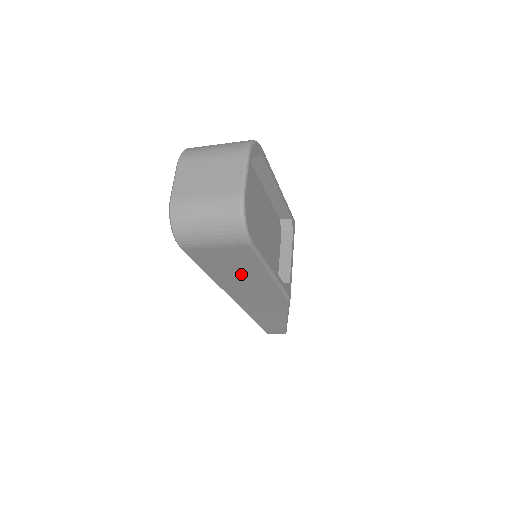
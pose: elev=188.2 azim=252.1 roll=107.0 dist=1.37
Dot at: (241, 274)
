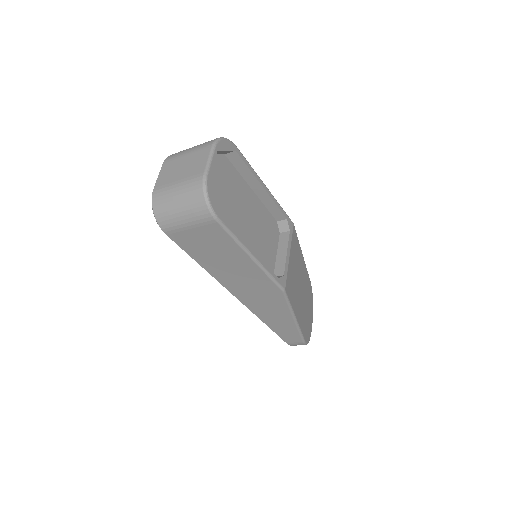
Dot at: (226, 260)
